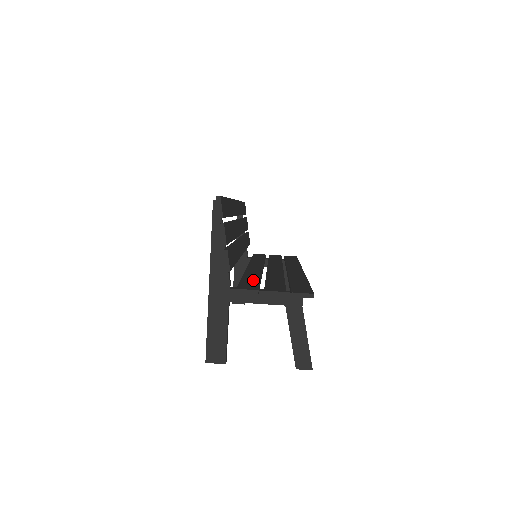
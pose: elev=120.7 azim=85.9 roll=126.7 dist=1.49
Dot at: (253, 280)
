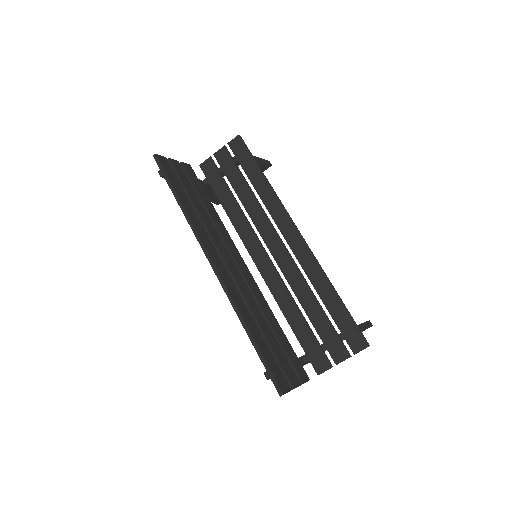
Dot at: (304, 331)
